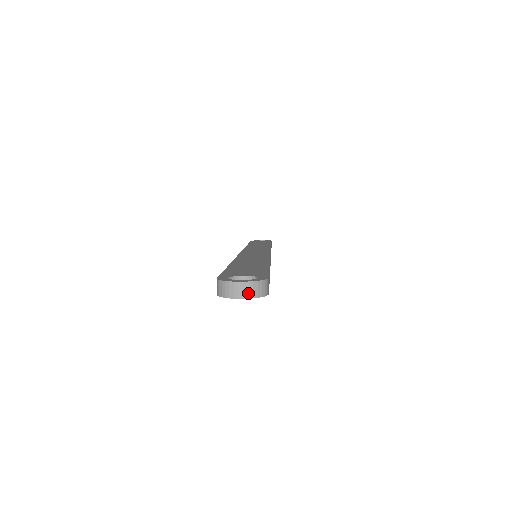
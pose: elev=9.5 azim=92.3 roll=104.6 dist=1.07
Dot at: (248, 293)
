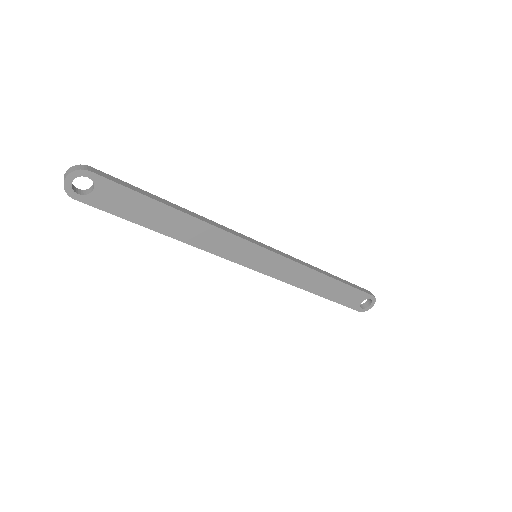
Dot at: (68, 173)
